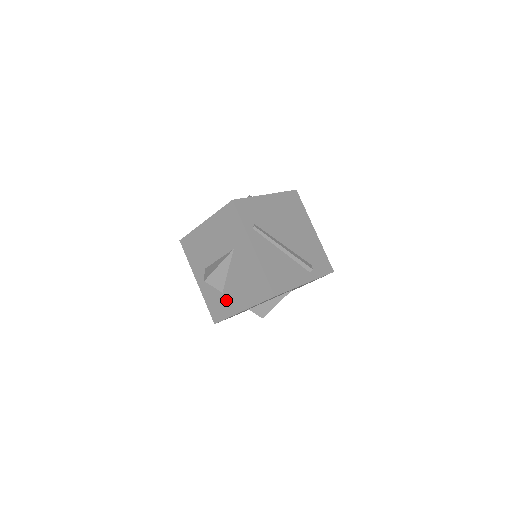
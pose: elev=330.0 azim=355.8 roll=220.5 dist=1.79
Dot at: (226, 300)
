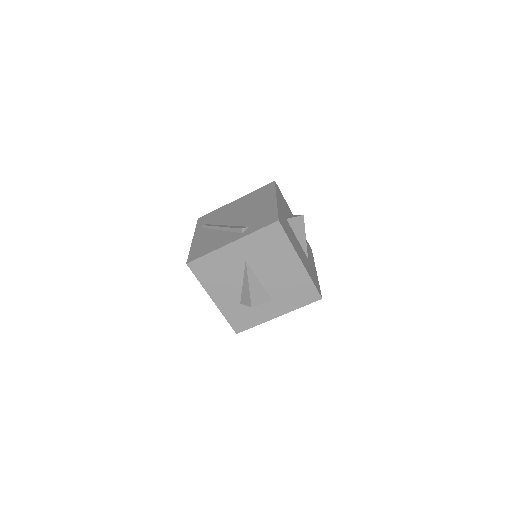
Dot at: occluded
